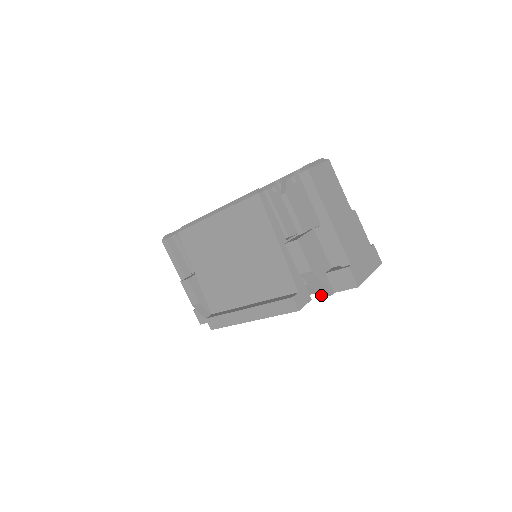
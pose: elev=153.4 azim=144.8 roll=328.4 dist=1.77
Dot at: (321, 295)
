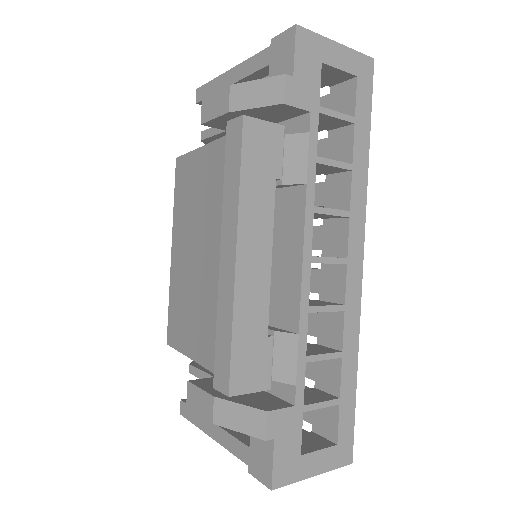
Dot at: (278, 97)
